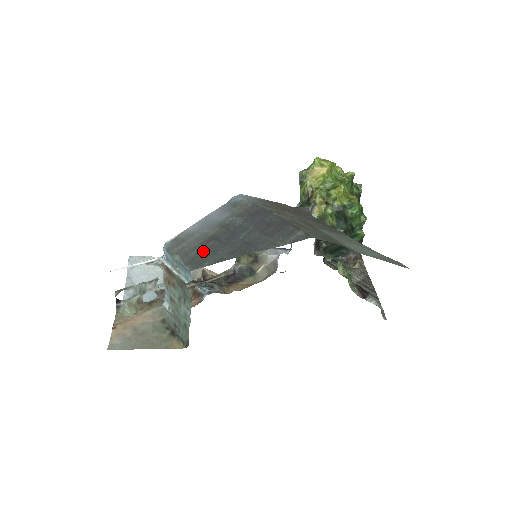
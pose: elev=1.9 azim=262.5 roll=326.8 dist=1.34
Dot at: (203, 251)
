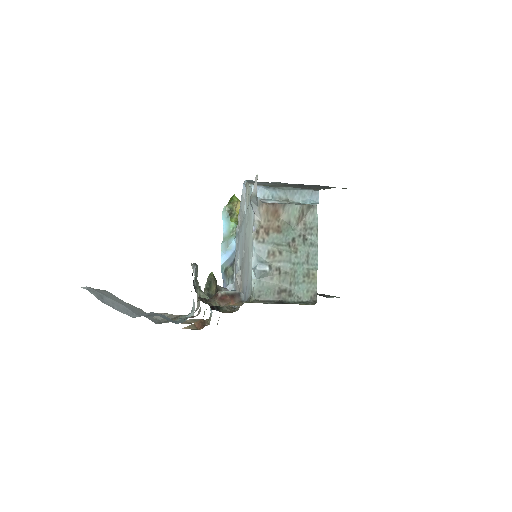
Dot at: (300, 186)
